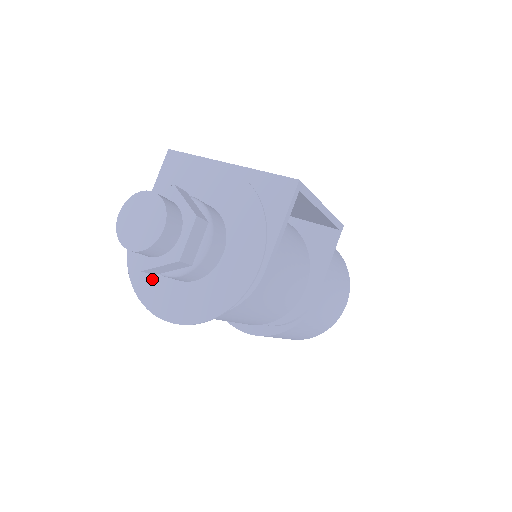
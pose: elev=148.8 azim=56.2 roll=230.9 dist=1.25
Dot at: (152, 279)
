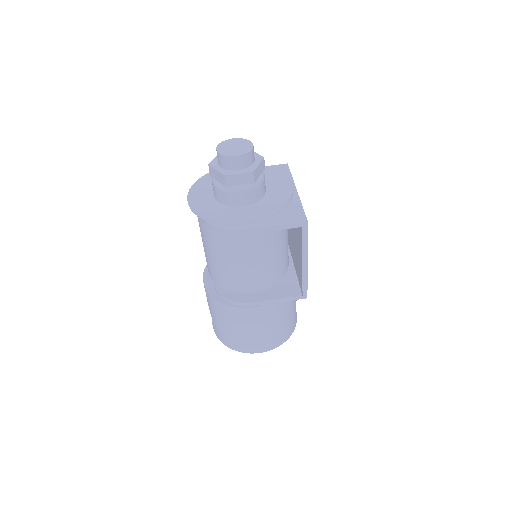
Dot at: (208, 185)
